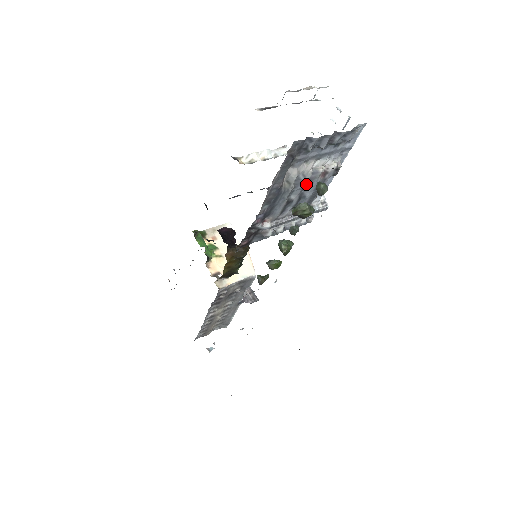
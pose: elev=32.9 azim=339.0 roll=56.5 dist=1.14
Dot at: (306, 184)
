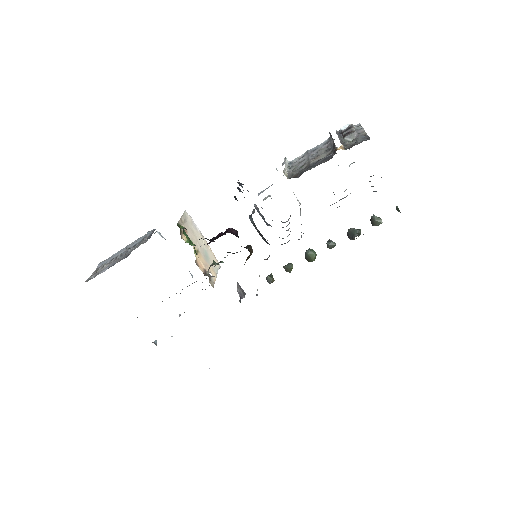
Dot at: occluded
